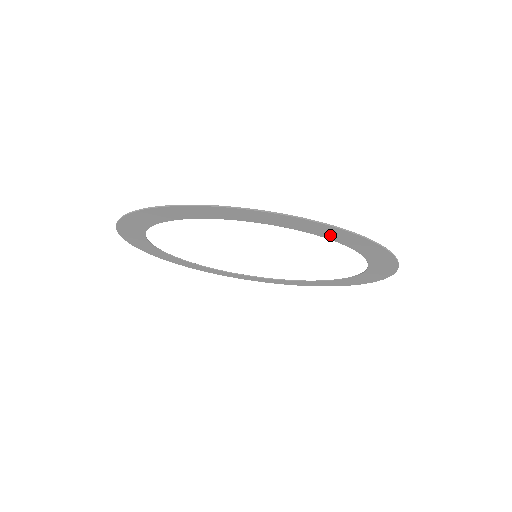
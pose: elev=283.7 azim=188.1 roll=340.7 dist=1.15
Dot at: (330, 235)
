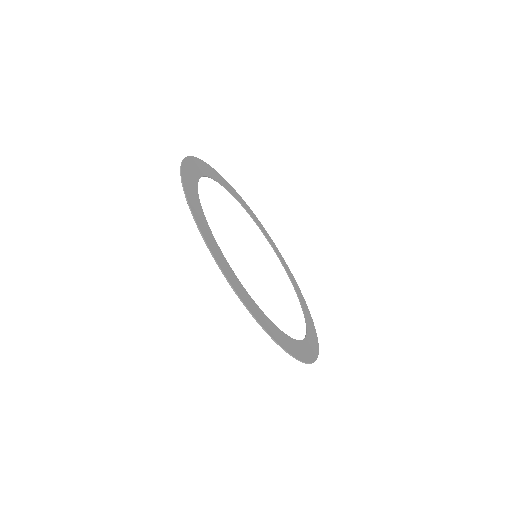
Dot at: (273, 328)
